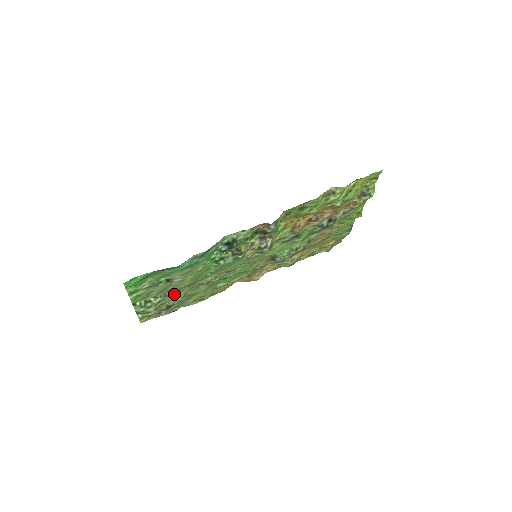
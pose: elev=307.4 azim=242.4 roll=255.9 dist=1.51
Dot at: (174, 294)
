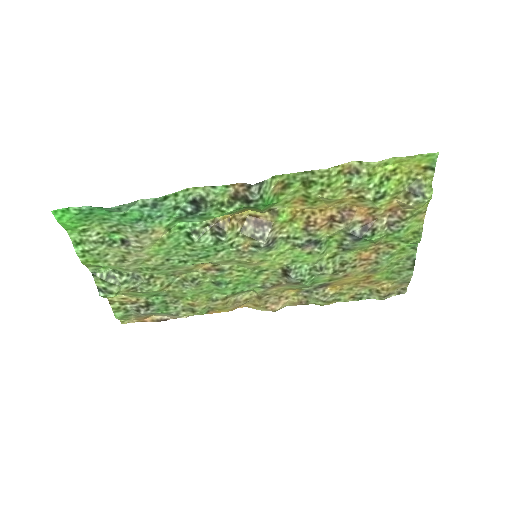
Dot at: (145, 278)
